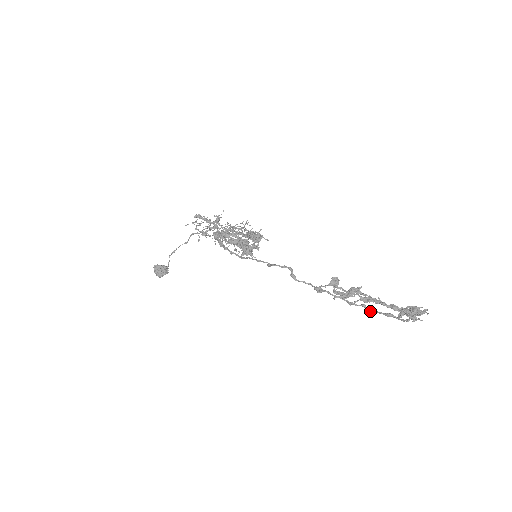
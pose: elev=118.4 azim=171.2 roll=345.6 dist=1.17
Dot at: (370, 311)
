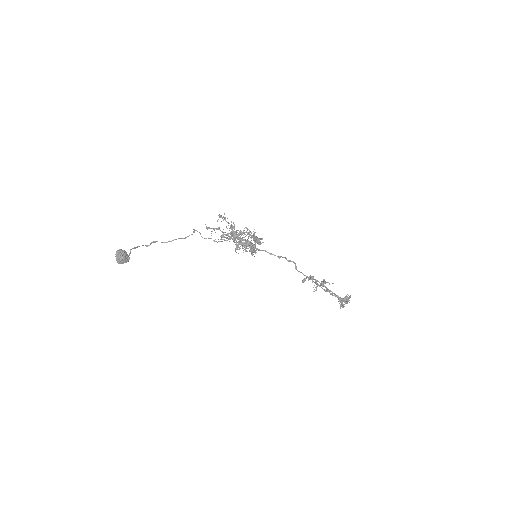
Dot at: (332, 294)
